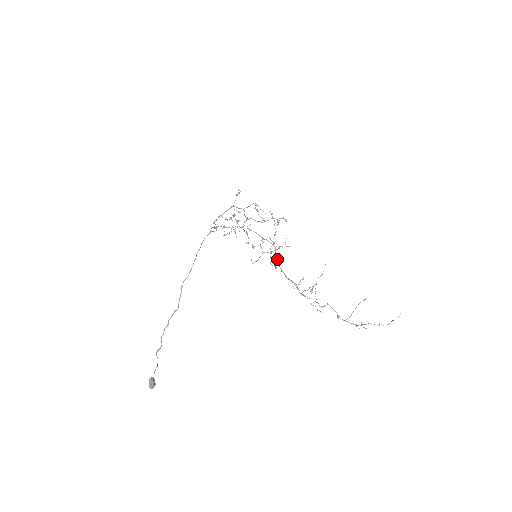
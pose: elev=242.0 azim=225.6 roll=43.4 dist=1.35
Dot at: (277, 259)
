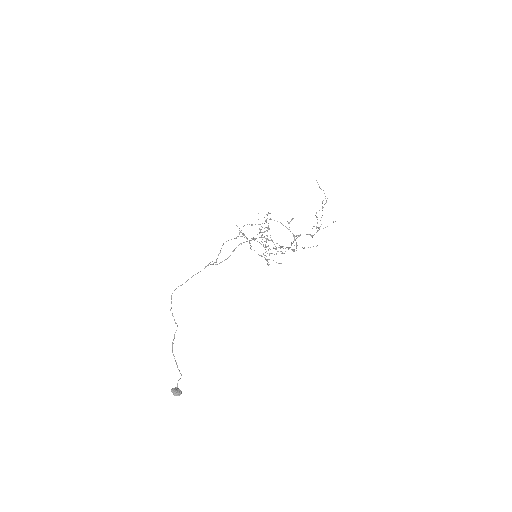
Dot at: occluded
